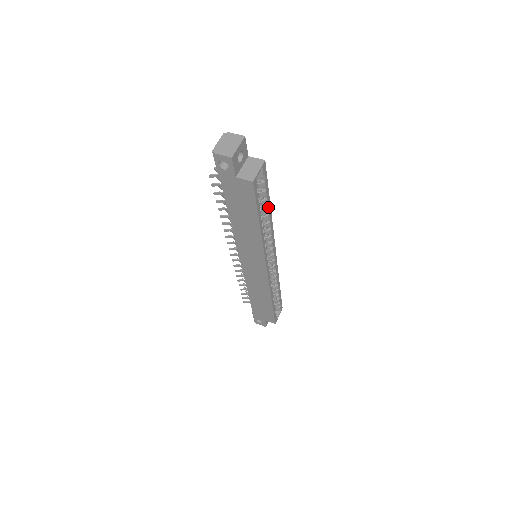
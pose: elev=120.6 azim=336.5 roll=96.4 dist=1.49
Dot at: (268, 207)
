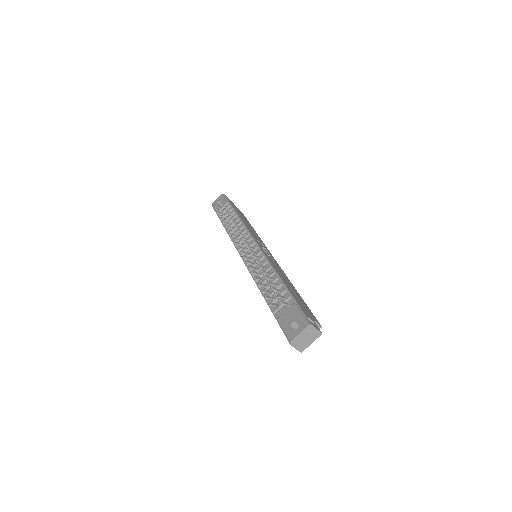
Dot at: occluded
